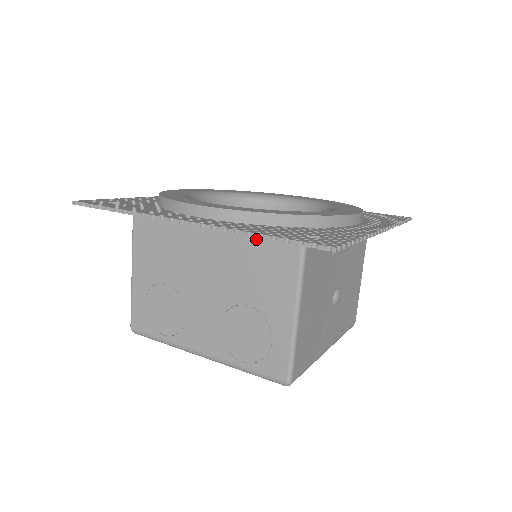
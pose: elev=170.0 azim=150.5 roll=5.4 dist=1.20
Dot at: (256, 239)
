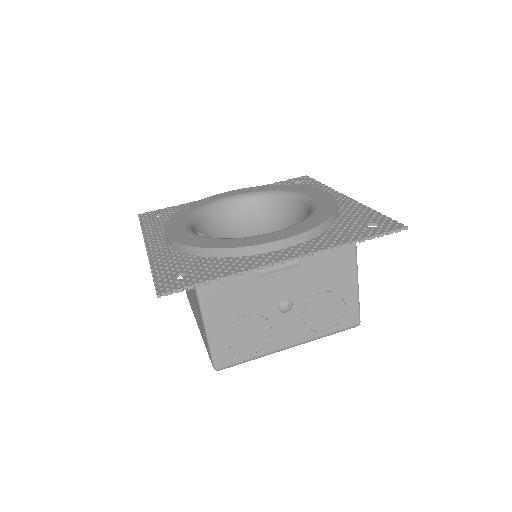
Dot at: occluded
